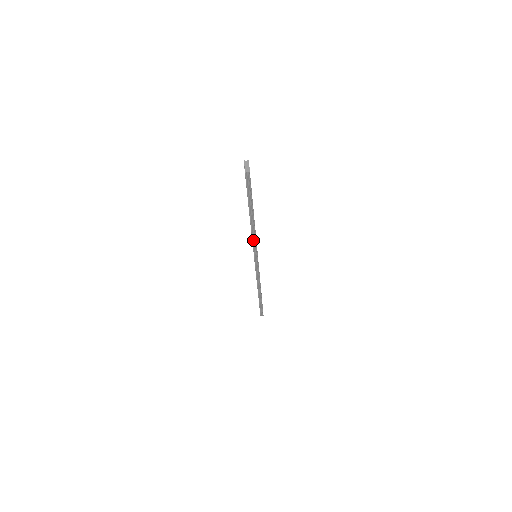
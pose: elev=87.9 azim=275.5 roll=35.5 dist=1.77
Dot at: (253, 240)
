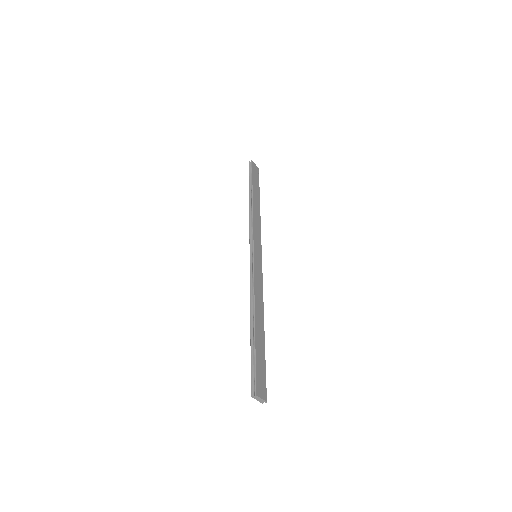
Dot at: occluded
